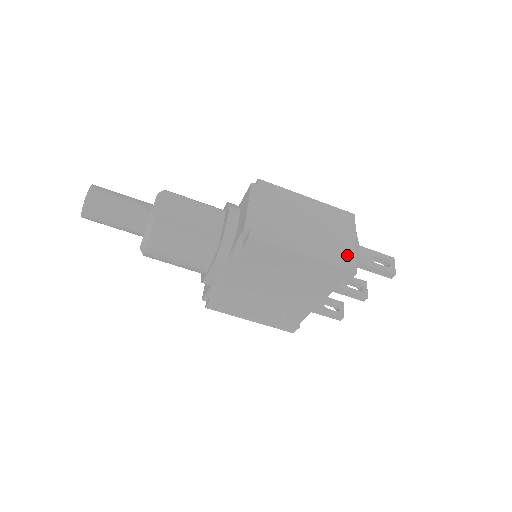
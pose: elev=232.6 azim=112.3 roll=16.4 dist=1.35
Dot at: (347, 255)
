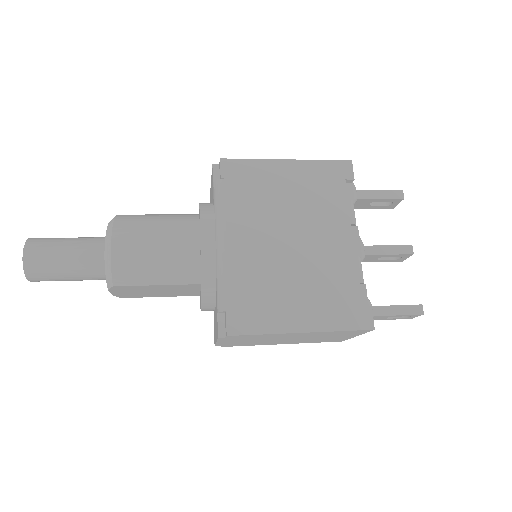
Dot at: occluded
